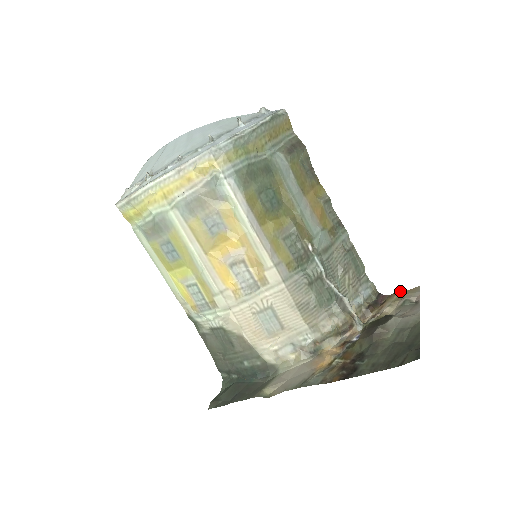
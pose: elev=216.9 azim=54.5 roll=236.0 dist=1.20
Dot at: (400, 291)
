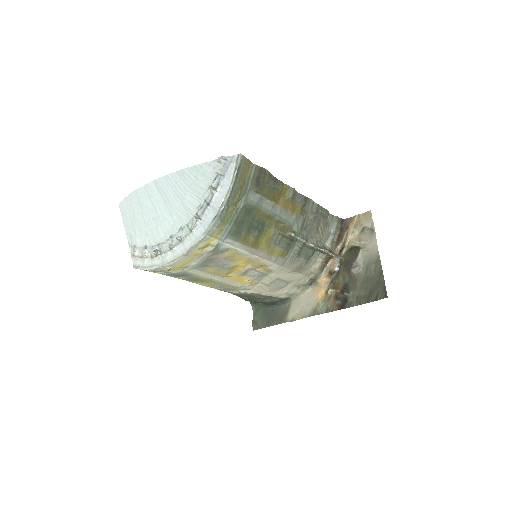
Dot at: (357, 215)
